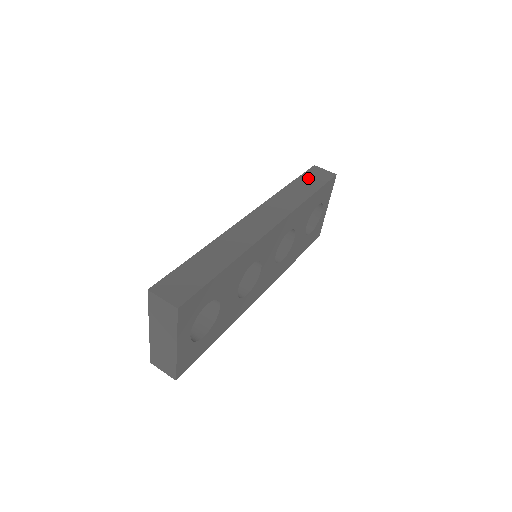
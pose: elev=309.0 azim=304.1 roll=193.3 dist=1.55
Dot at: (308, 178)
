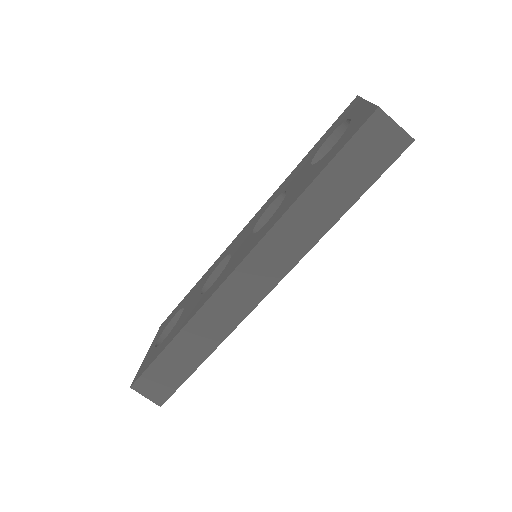
Dot at: (350, 162)
